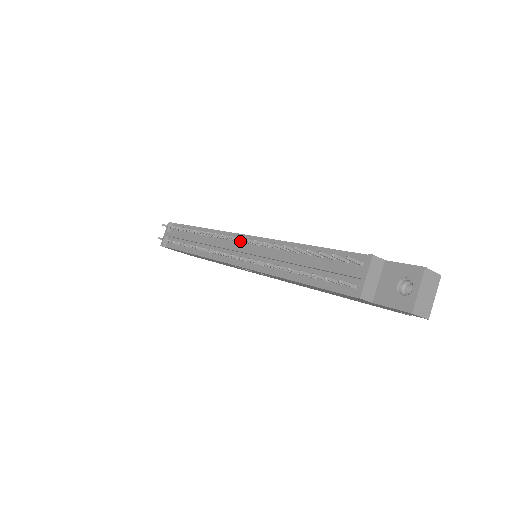
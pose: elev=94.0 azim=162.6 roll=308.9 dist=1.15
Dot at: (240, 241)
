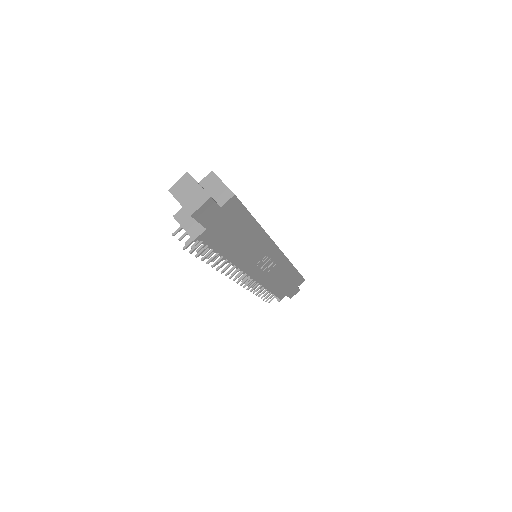
Dot at: occluded
